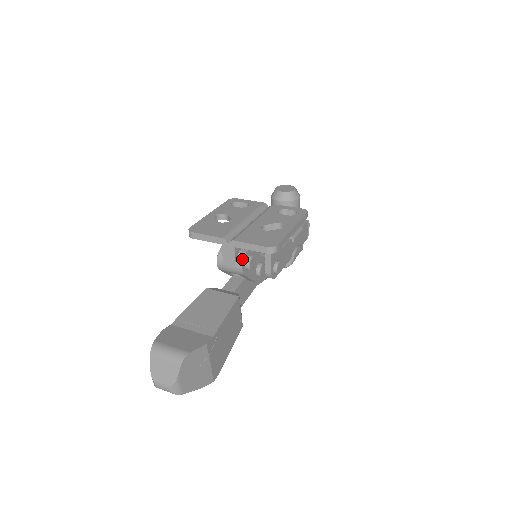
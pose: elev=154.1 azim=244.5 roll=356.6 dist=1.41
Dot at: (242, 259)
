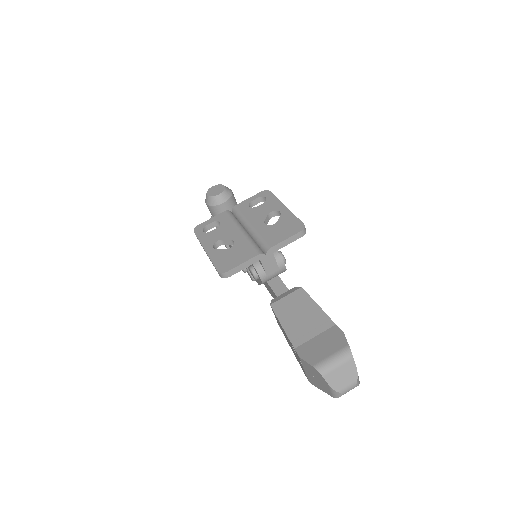
Dot at: (280, 258)
